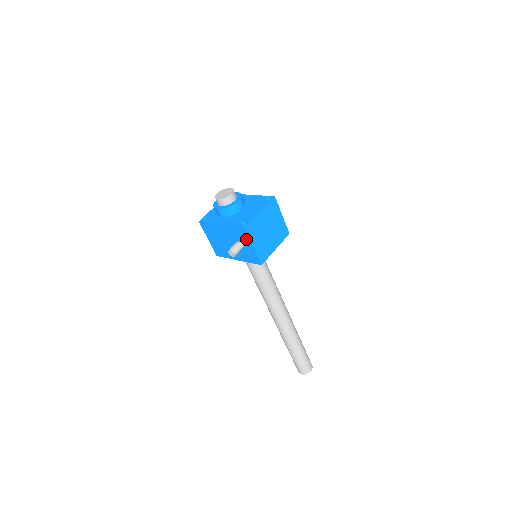
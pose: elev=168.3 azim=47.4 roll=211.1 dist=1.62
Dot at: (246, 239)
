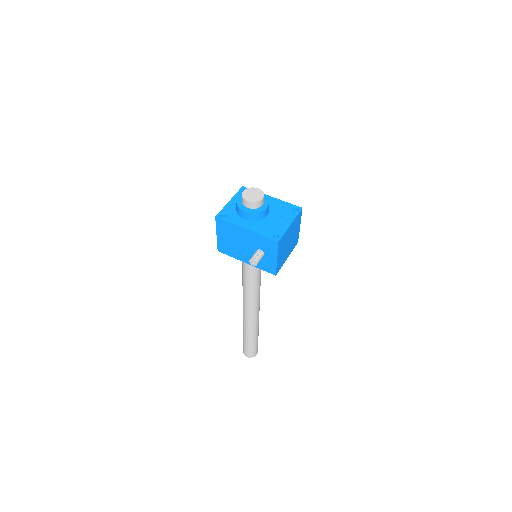
Dot at: (273, 251)
